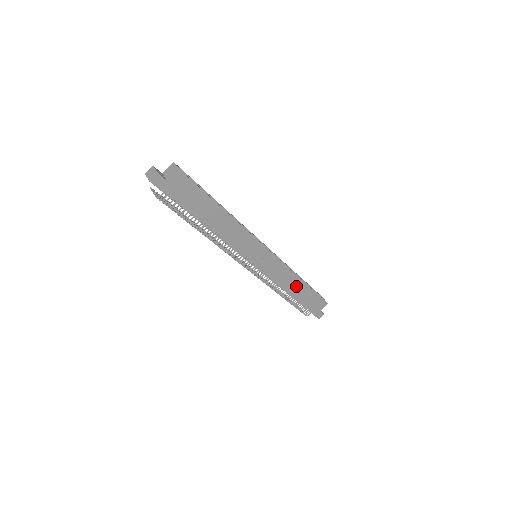
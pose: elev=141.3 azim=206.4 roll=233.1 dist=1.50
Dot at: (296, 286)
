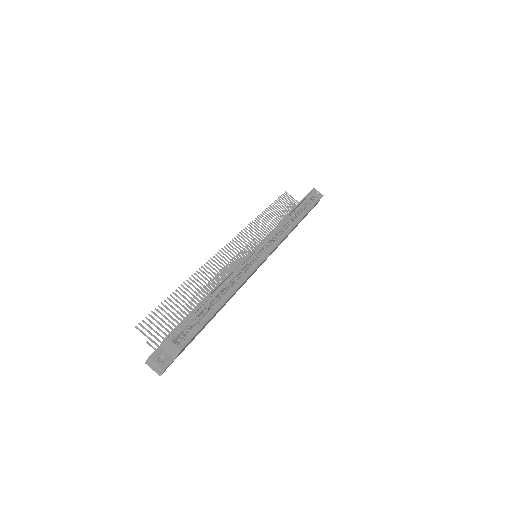
Dot at: occluded
